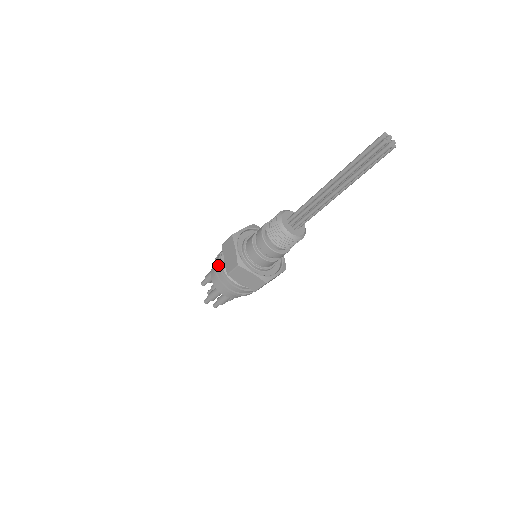
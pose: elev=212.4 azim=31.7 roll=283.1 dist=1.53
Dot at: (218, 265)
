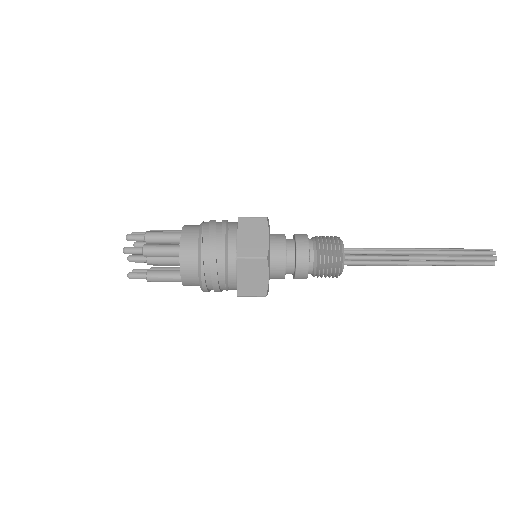
Dot at: (216, 275)
